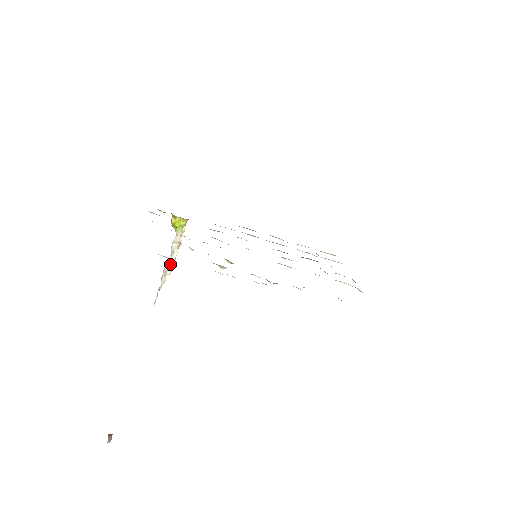
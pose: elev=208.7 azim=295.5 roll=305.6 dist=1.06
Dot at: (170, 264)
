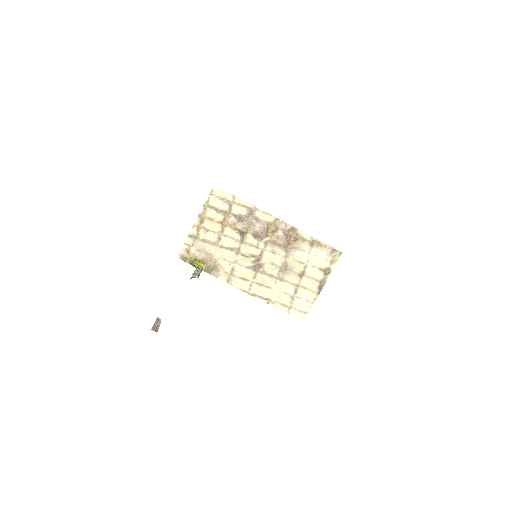
Dot at: (197, 273)
